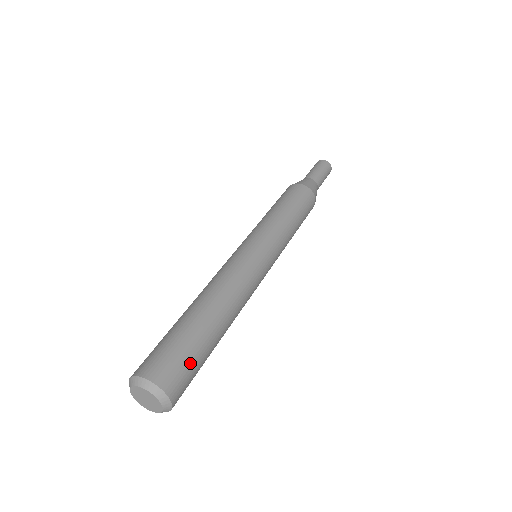
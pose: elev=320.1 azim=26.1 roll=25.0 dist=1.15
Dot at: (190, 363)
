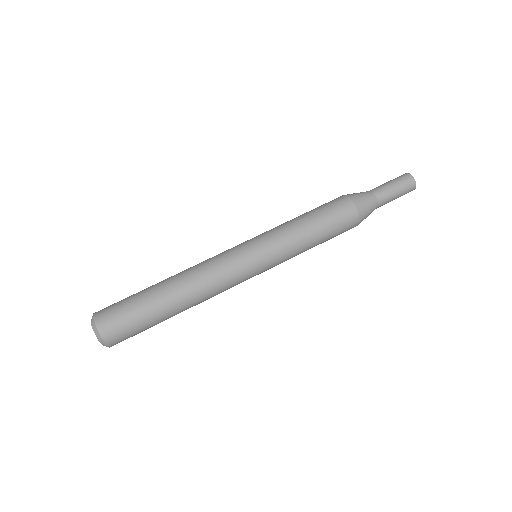
Dot at: (135, 331)
